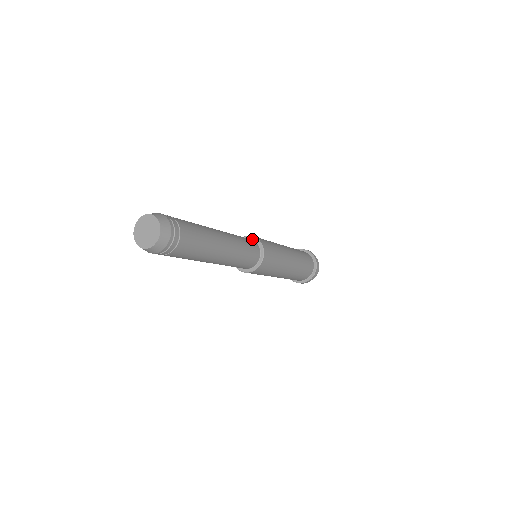
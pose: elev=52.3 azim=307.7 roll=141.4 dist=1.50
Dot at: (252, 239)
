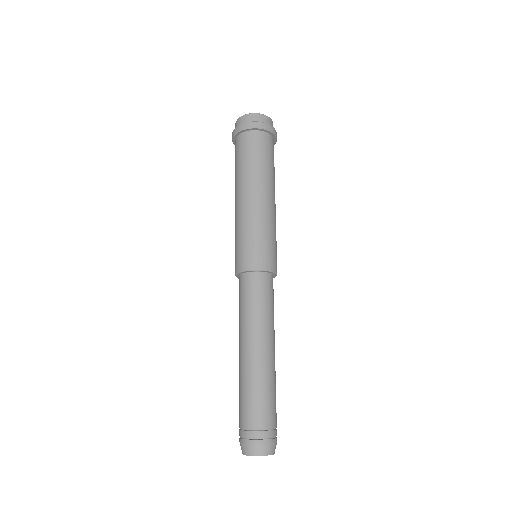
Dot at: (247, 272)
